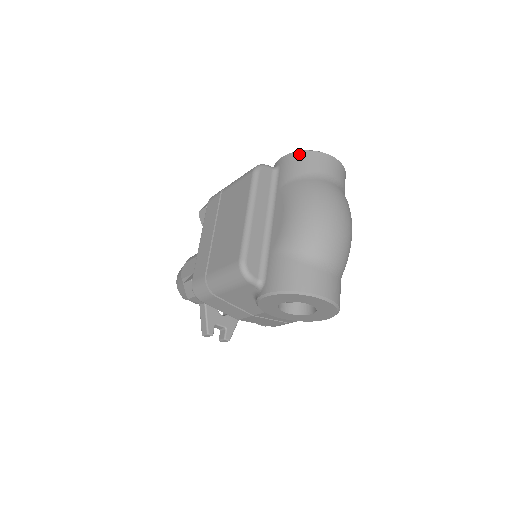
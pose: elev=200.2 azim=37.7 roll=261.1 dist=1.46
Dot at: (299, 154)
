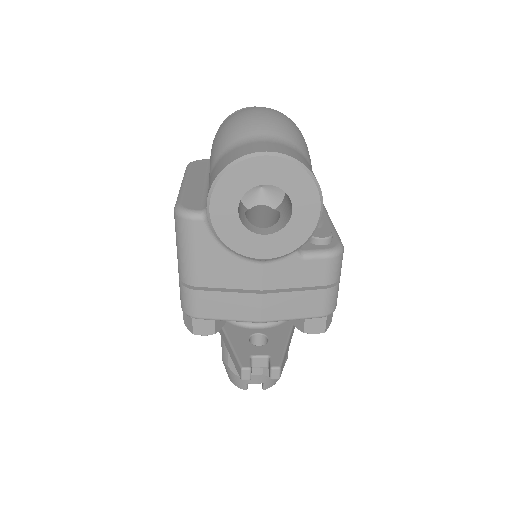
Dot at: (219, 127)
